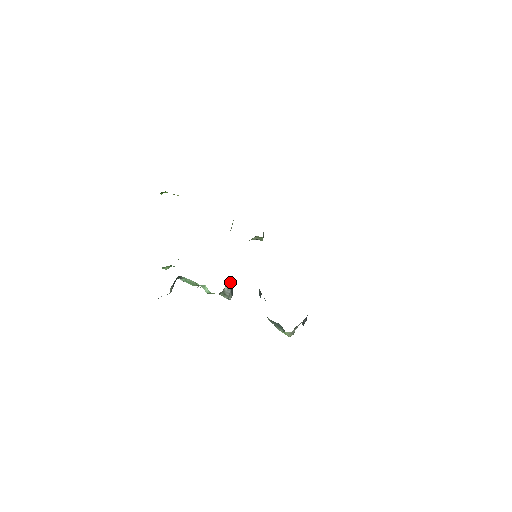
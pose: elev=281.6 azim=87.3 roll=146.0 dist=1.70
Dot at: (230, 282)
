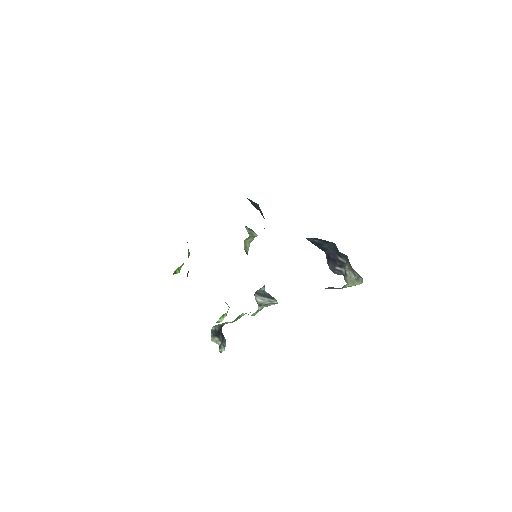
Dot at: (258, 293)
